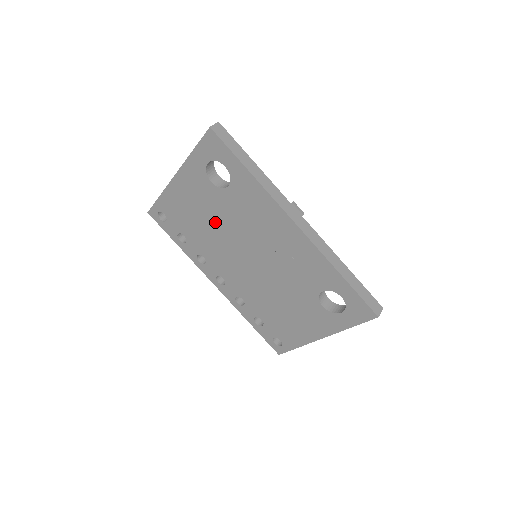
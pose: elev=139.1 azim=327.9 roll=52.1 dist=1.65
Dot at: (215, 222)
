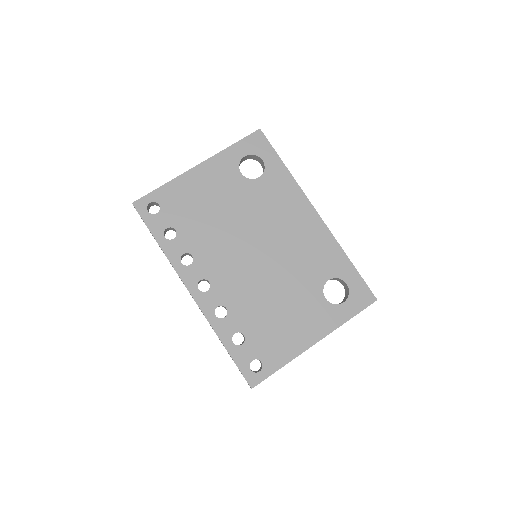
Dot at: (228, 213)
